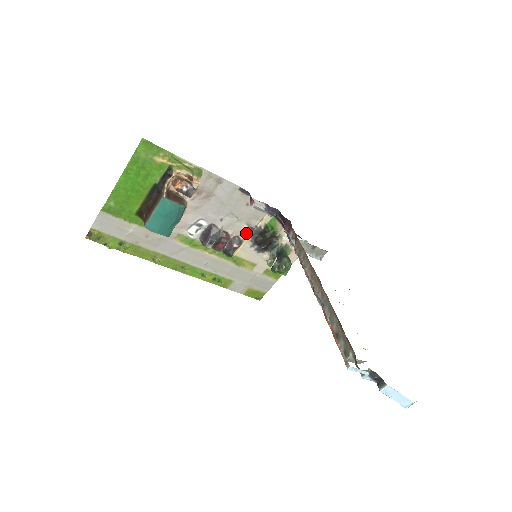
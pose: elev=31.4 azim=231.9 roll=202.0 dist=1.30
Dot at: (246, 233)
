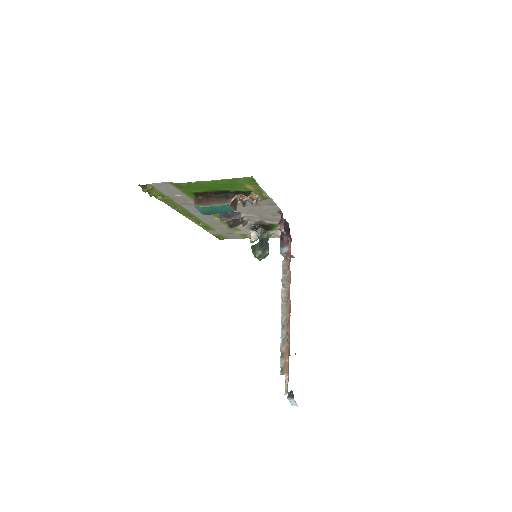
Dot at: (254, 221)
